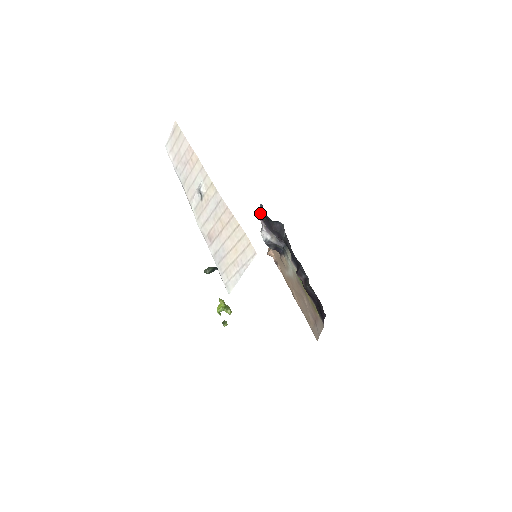
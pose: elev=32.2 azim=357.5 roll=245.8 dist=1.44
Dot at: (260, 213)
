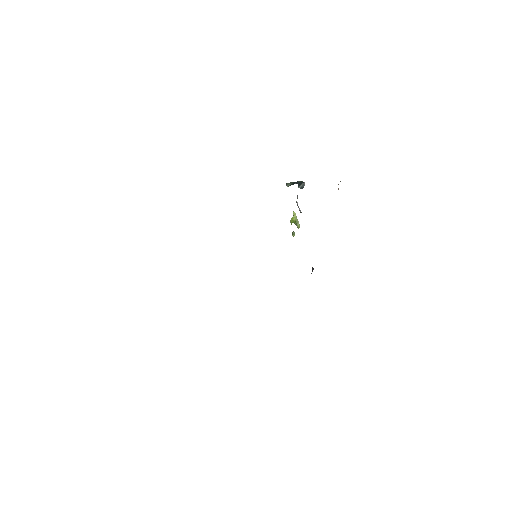
Dot at: occluded
